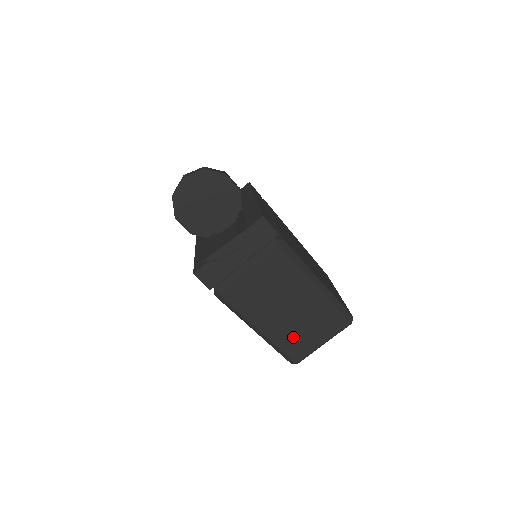
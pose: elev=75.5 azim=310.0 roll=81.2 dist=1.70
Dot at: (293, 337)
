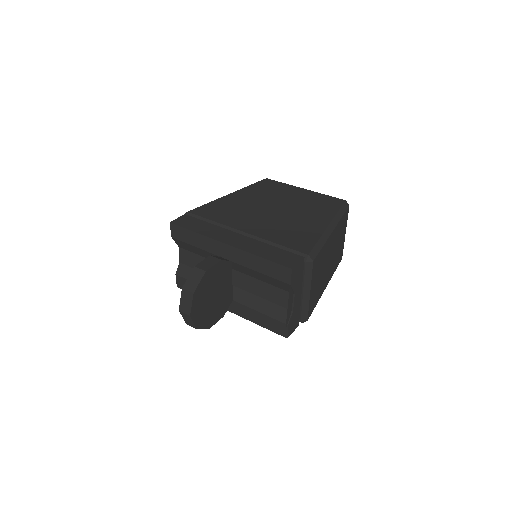
Dot at: (336, 259)
